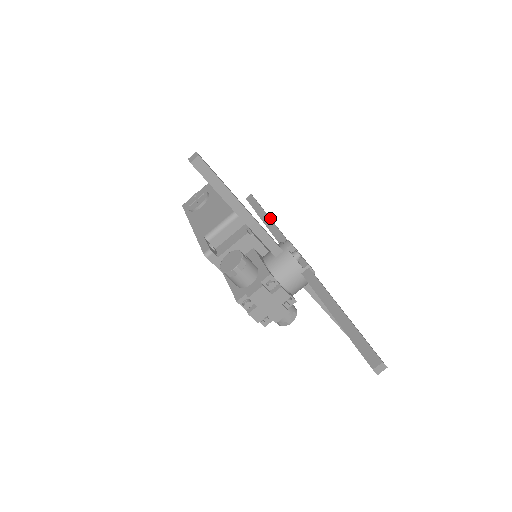
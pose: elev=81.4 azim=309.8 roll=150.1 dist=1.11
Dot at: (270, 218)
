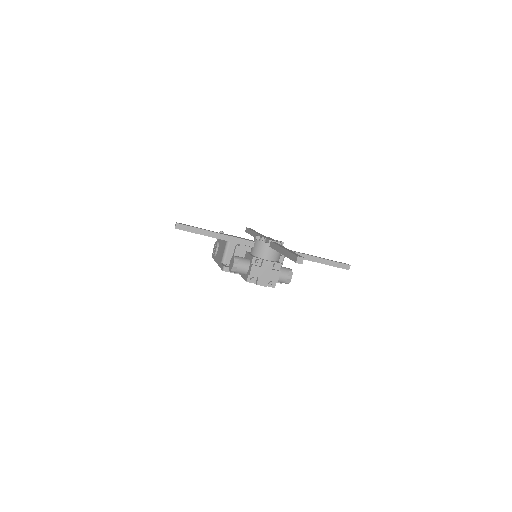
Dot at: (255, 232)
